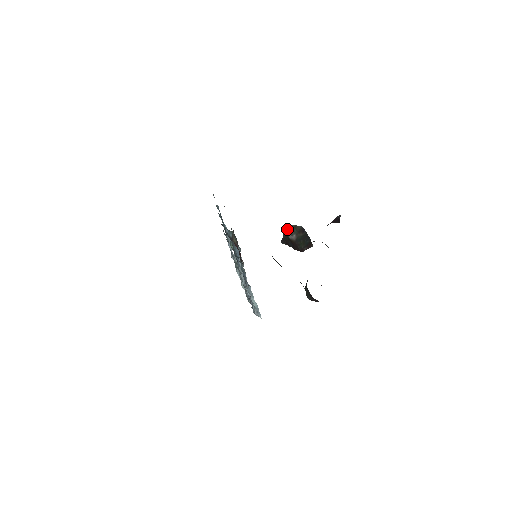
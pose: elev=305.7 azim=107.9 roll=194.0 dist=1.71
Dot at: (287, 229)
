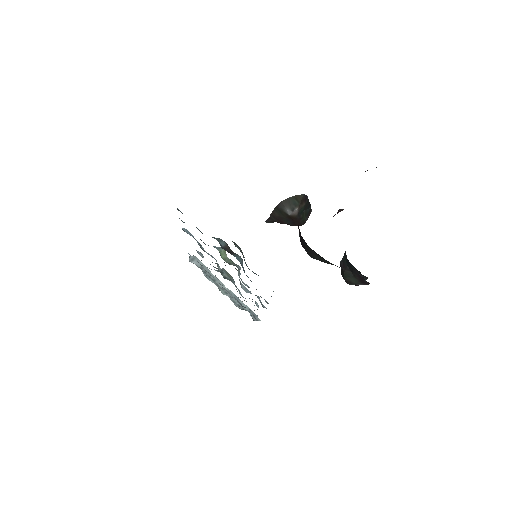
Dot at: (282, 204)
